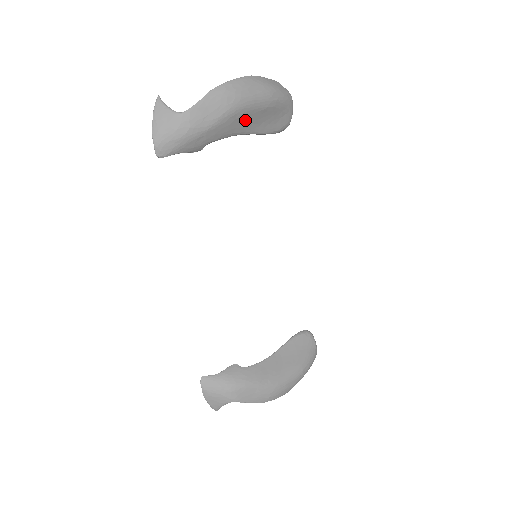
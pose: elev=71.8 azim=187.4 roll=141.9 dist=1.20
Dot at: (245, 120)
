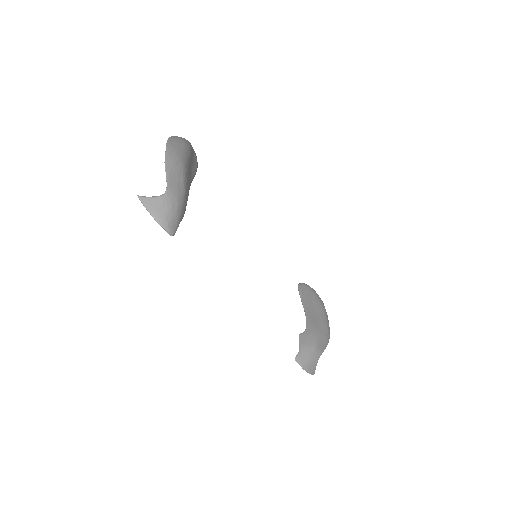
Dot at: (189, 172)
